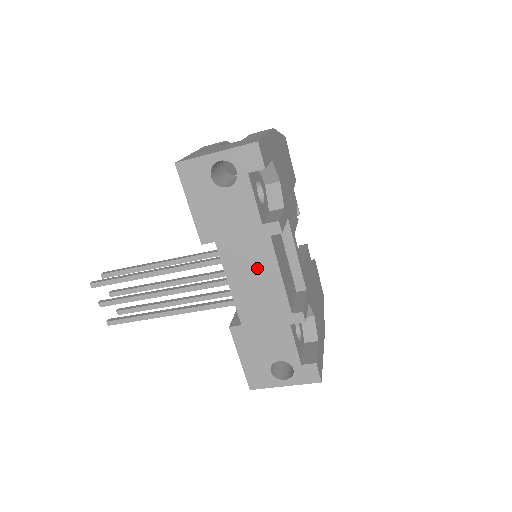
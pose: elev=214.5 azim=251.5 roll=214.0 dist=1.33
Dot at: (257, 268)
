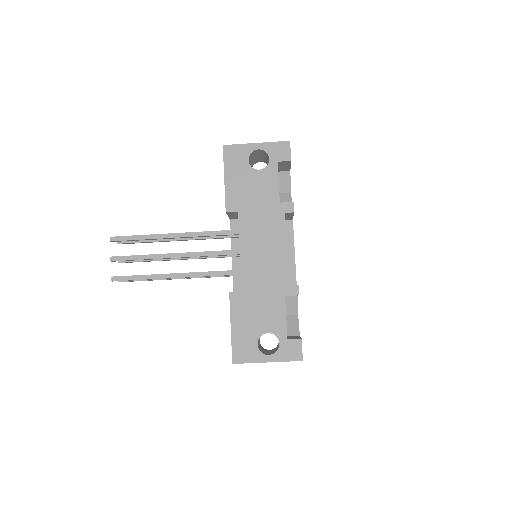
Dot at: (267, 239)
